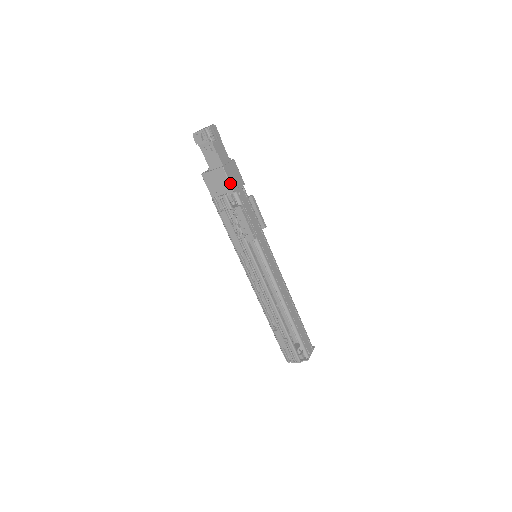
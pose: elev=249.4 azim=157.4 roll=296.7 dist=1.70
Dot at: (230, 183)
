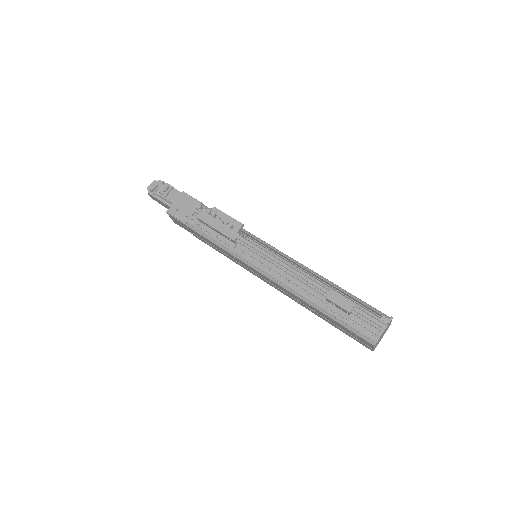
Dot at: (196, 199)
